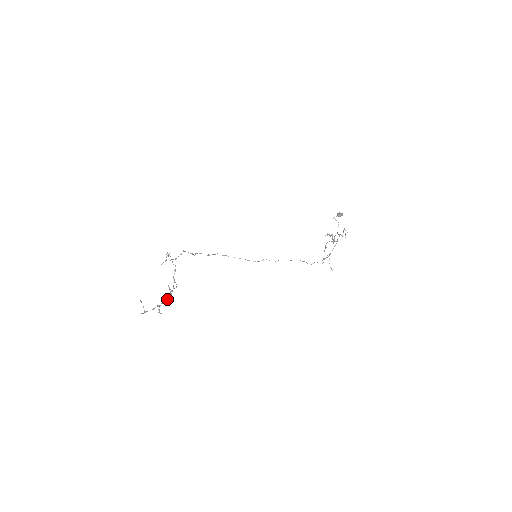
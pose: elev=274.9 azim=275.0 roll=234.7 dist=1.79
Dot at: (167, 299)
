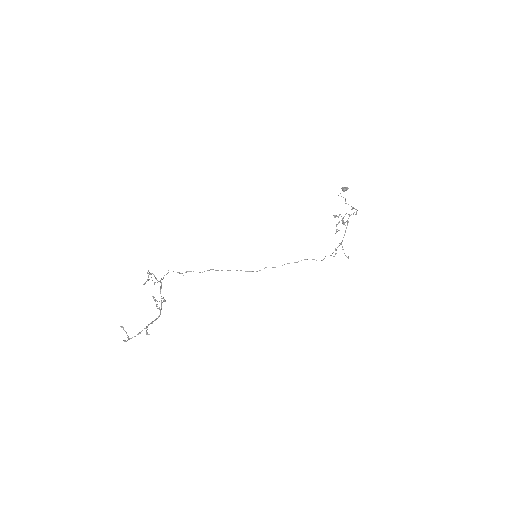
Dot at: (155, 319)
